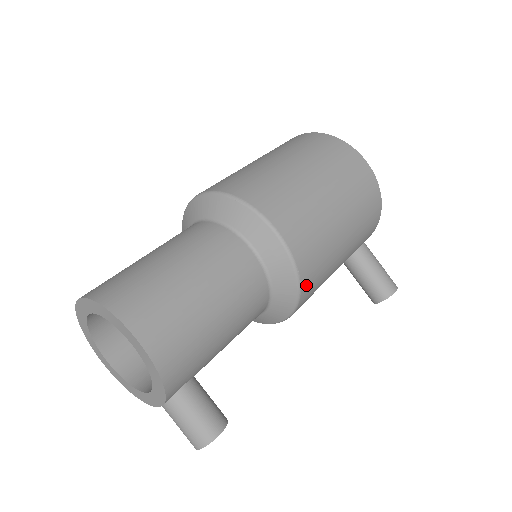
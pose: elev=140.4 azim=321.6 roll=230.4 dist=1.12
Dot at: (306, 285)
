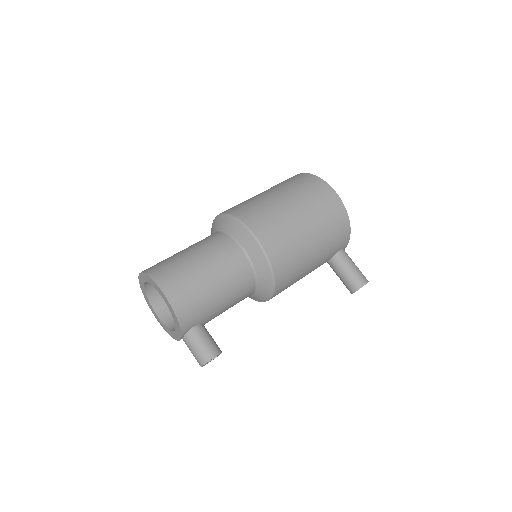
Dot at: (279, 272)
